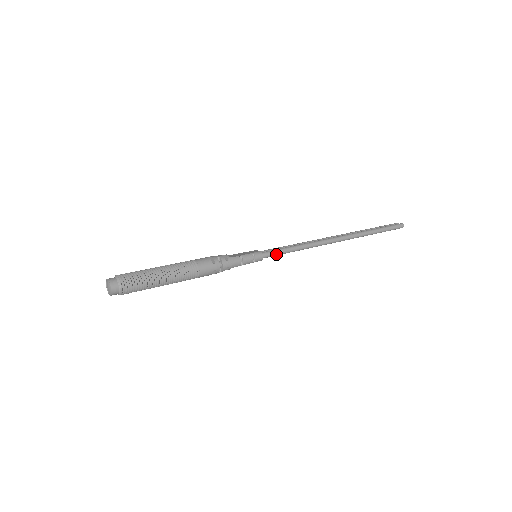
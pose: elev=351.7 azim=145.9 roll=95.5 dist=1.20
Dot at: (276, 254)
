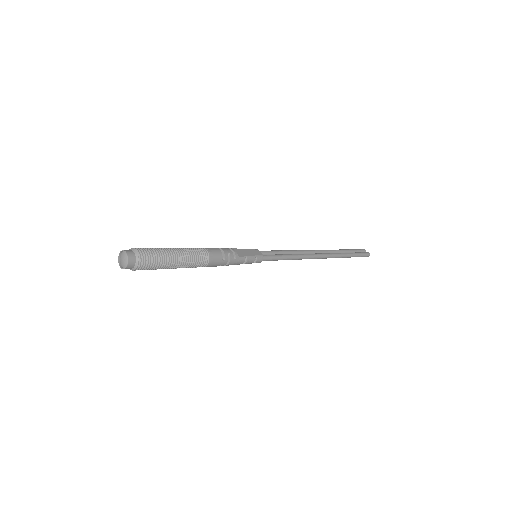
Dot at: (272, 260)
